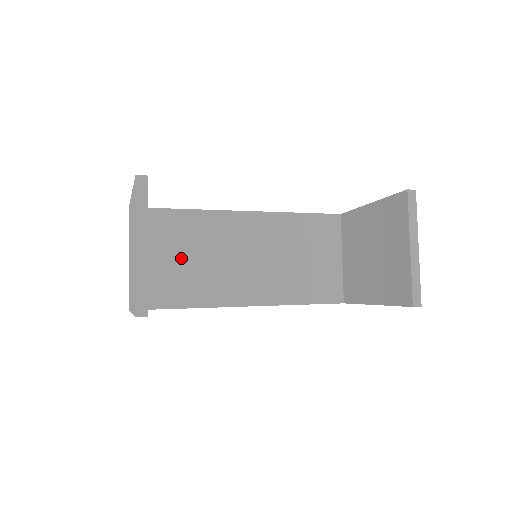
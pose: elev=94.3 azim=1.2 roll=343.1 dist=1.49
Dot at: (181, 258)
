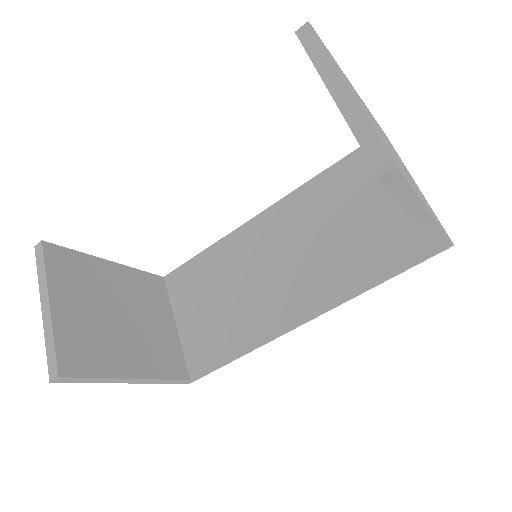
Dot at: (211, 304)
